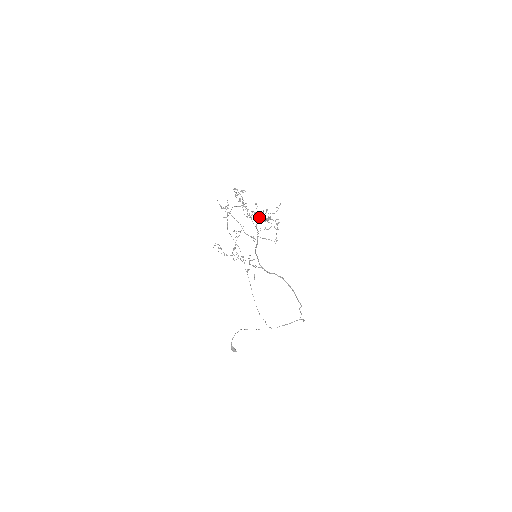
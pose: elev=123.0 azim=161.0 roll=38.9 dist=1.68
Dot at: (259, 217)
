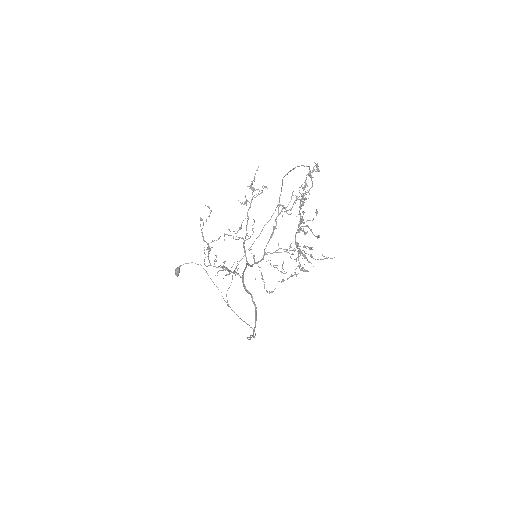
Dot at: occluded
